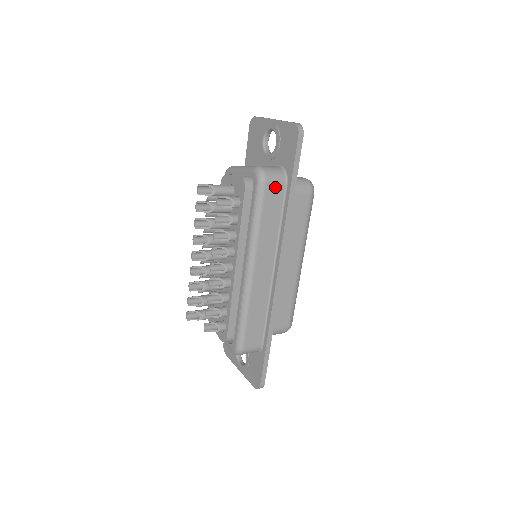
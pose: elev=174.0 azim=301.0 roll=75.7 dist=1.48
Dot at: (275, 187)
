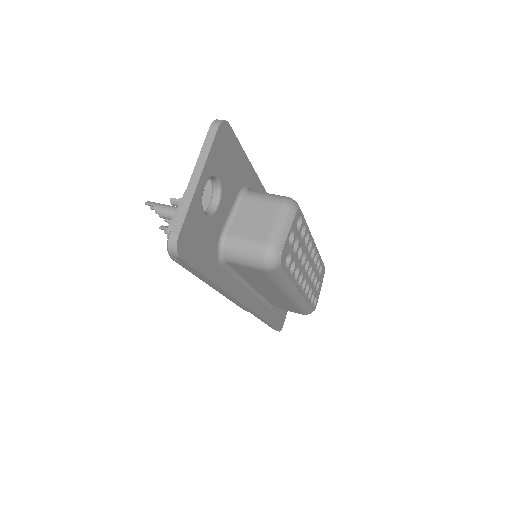
Dot at: occluded
